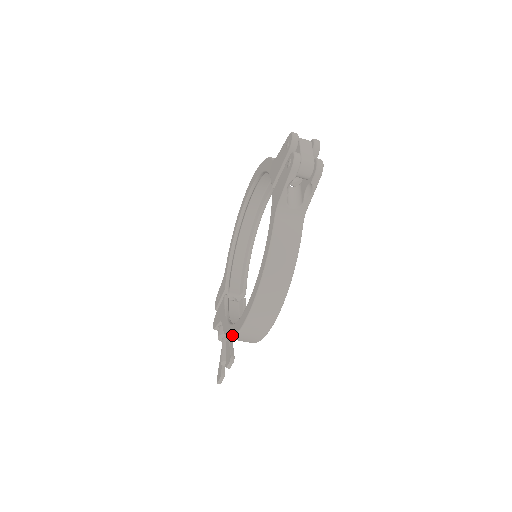
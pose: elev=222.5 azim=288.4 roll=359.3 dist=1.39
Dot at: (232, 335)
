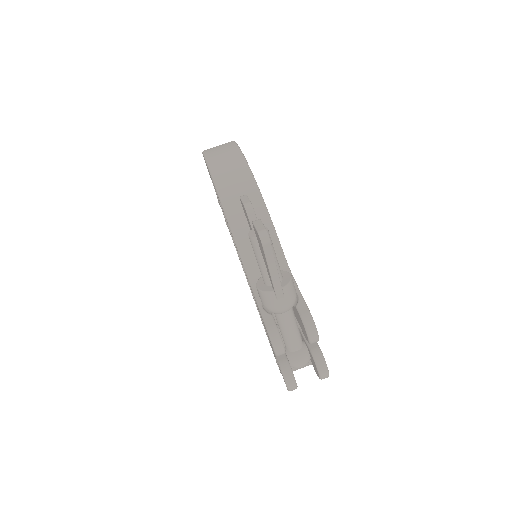
Dot at: occluded
